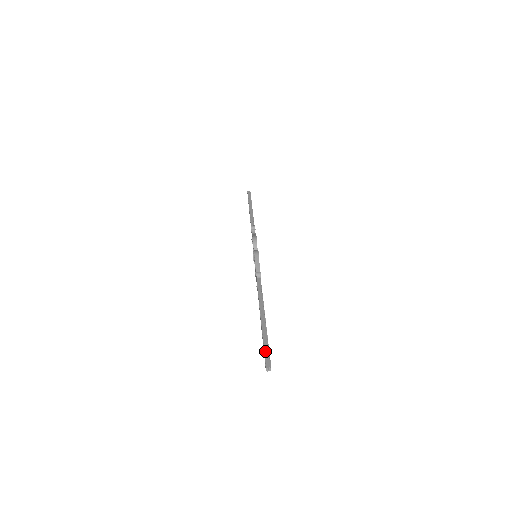
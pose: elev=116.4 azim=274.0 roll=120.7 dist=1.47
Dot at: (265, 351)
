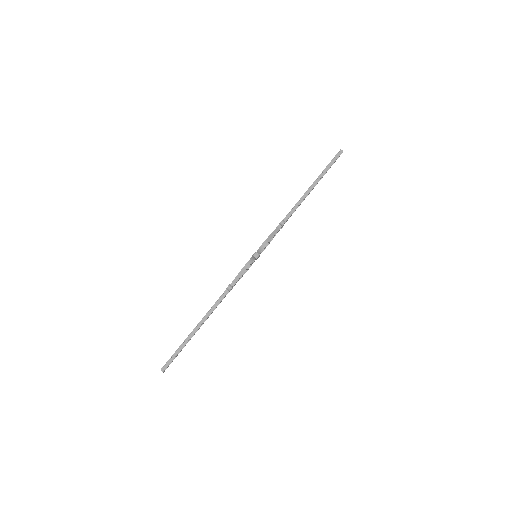
Dot at: (171, 358)
